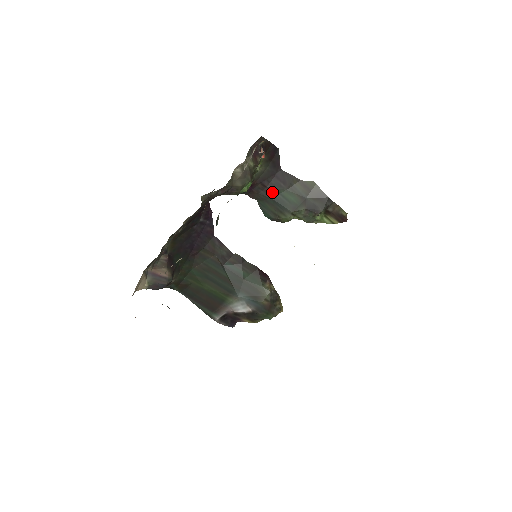
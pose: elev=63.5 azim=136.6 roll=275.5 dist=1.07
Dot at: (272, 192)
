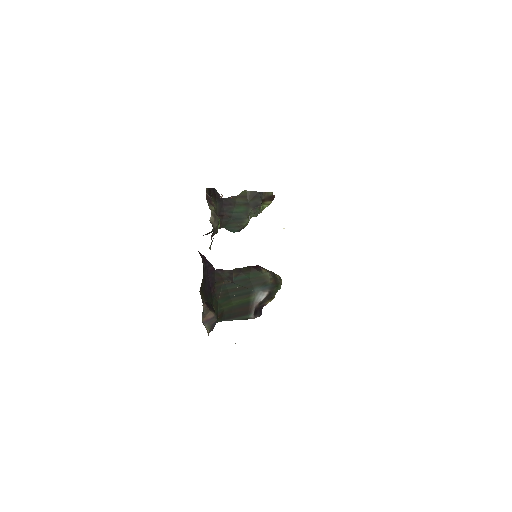
Dot at: (228, 215)
